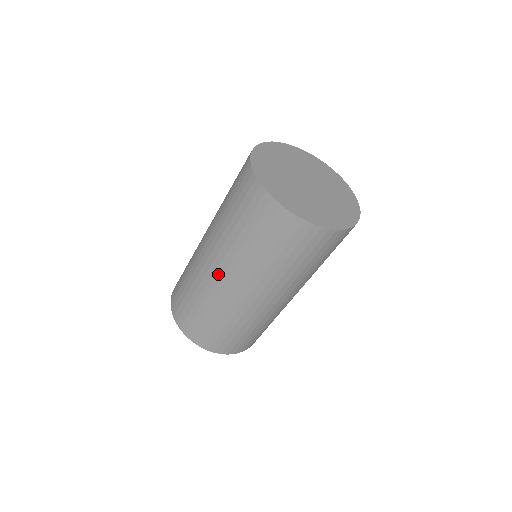
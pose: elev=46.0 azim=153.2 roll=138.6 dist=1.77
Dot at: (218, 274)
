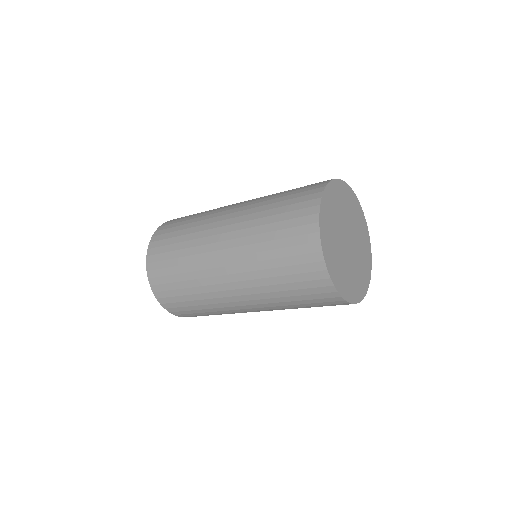
Dot at: (221, 263)
